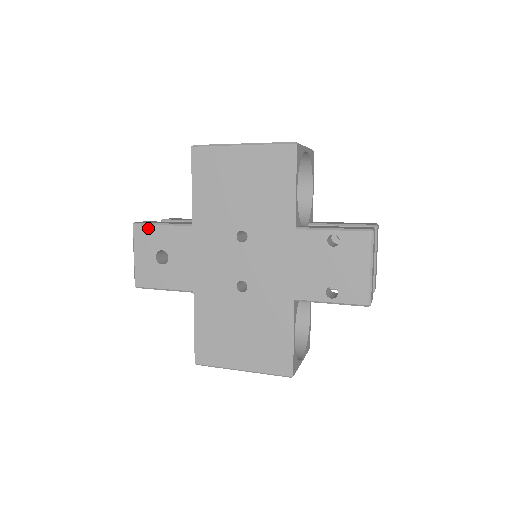
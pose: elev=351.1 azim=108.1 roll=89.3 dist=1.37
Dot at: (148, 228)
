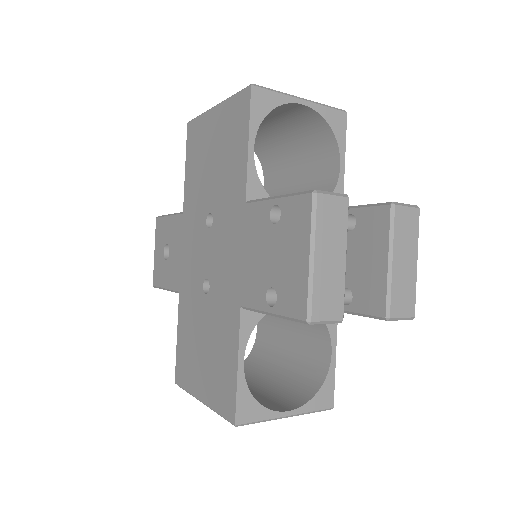
Dot at: (162, 220)
